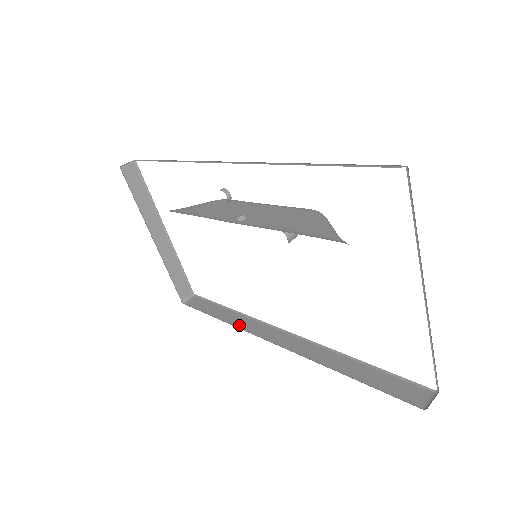
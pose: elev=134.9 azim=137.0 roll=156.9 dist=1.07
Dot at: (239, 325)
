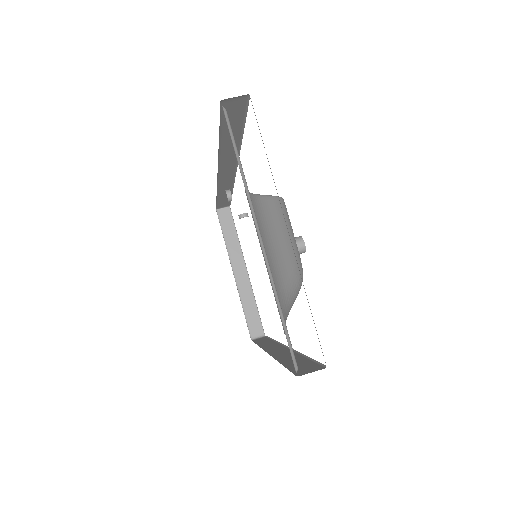
Dot at: (263, 346)
